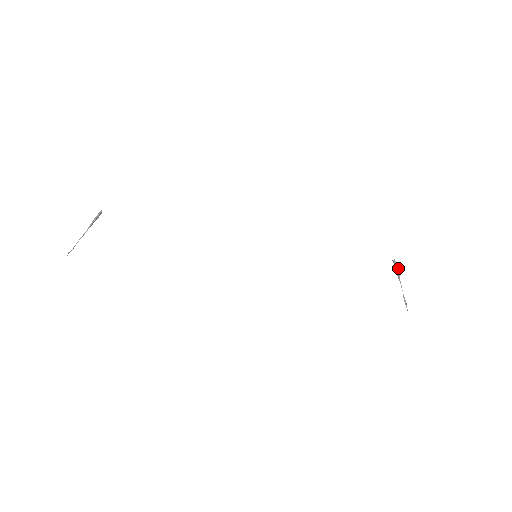
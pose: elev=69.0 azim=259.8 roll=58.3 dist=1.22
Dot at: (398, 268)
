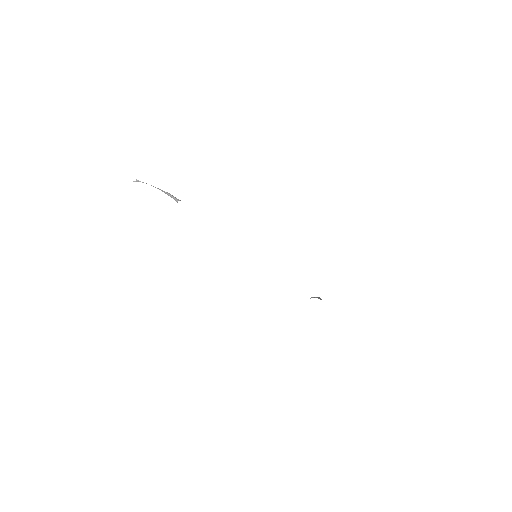
Dot at: occluded
